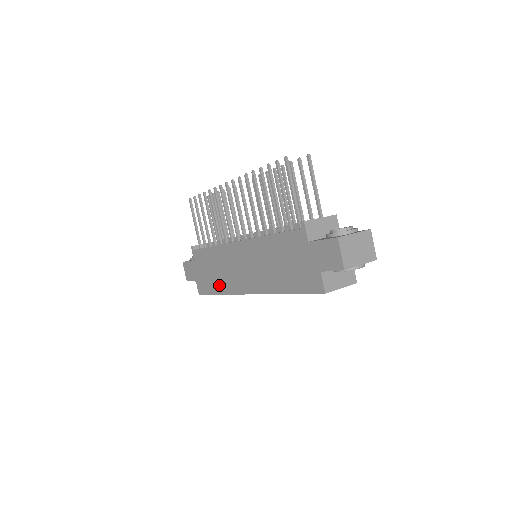
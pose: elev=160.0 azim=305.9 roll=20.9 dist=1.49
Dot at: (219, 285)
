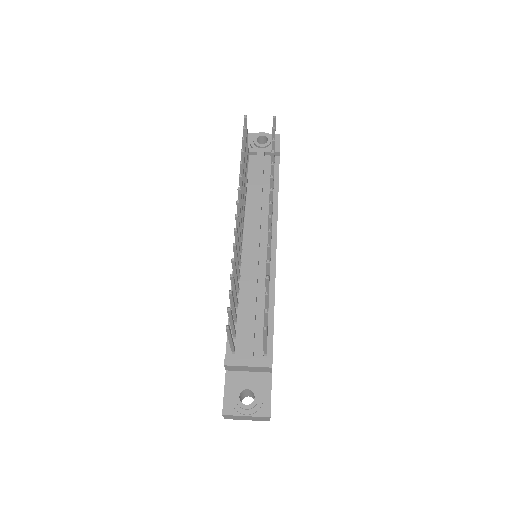
Dot at: occluded
